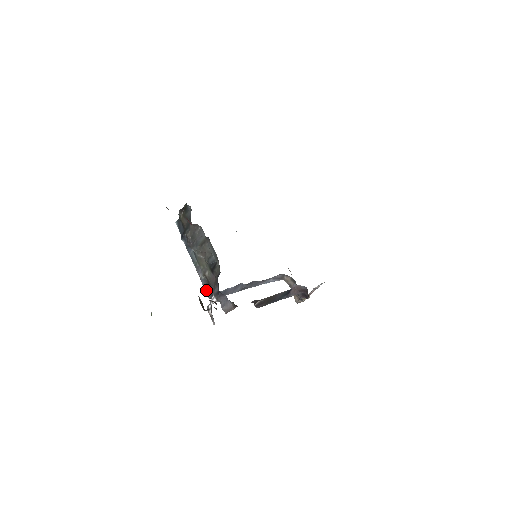
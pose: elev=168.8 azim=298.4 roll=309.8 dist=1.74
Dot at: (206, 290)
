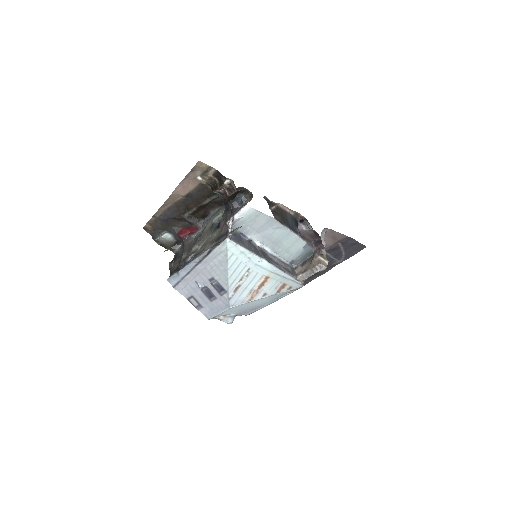
Dot at: (220, 242)
